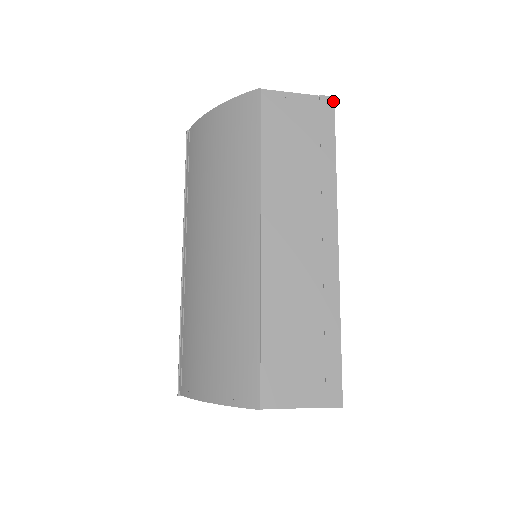
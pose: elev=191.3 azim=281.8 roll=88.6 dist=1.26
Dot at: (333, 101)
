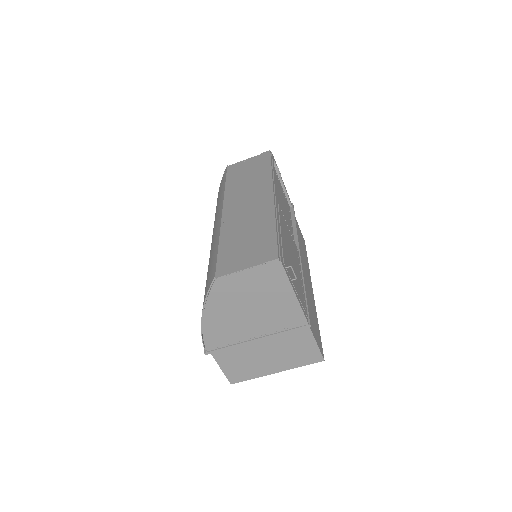
Dot at: (269, 152)
